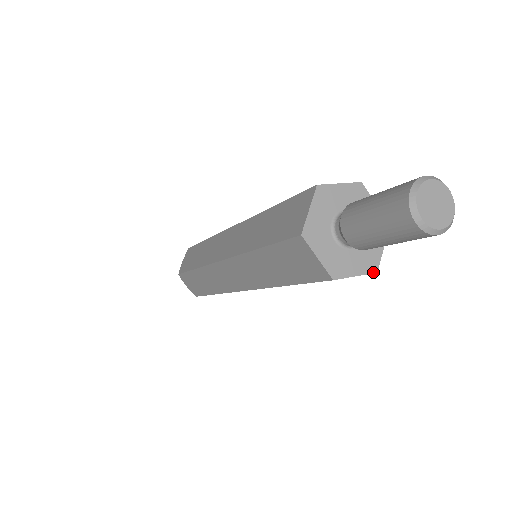
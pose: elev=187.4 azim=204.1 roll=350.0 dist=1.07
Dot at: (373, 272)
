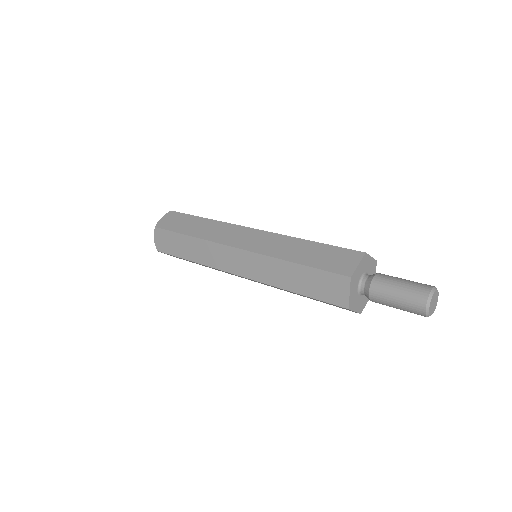
Dot at: (360, 313)
